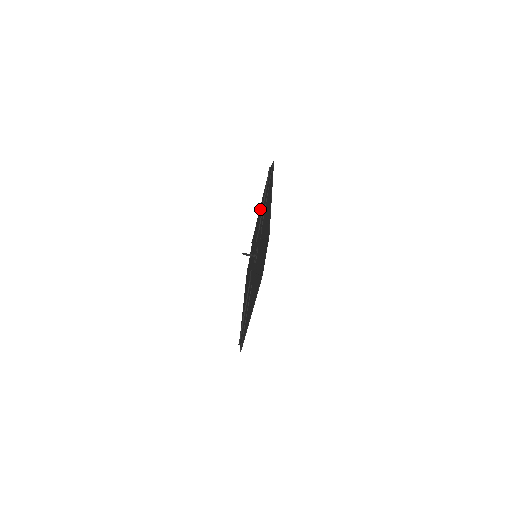
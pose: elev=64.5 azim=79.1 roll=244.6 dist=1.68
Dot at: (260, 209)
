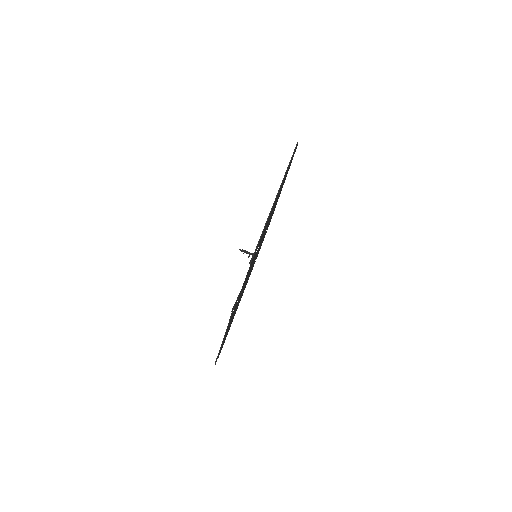
Dot at: occluded
